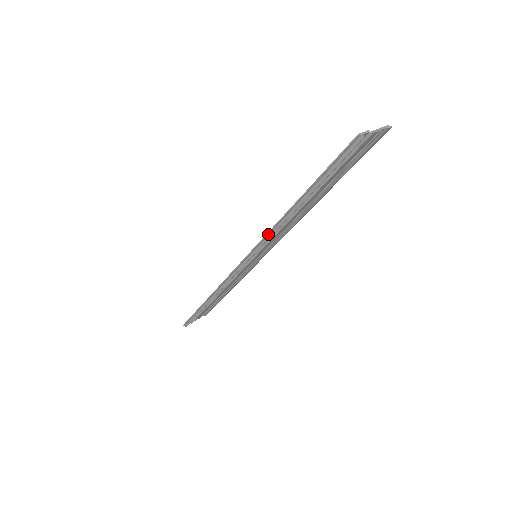
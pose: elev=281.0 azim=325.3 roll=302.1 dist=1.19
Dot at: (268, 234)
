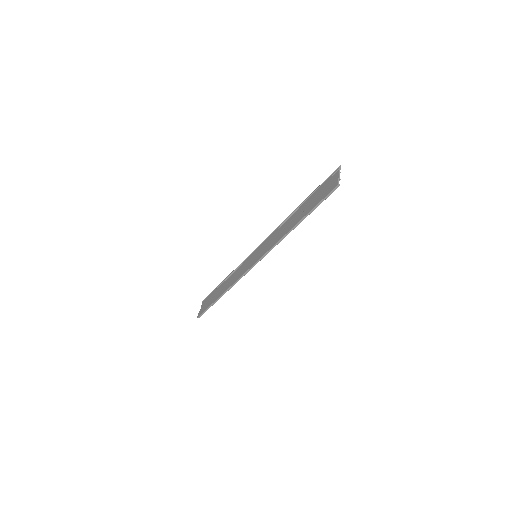
Dot at: (274, 245)
